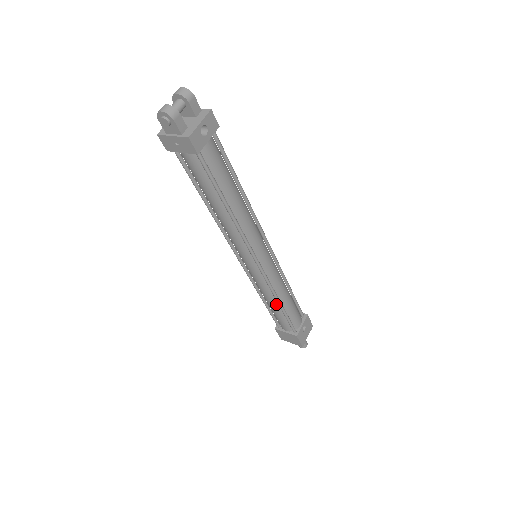
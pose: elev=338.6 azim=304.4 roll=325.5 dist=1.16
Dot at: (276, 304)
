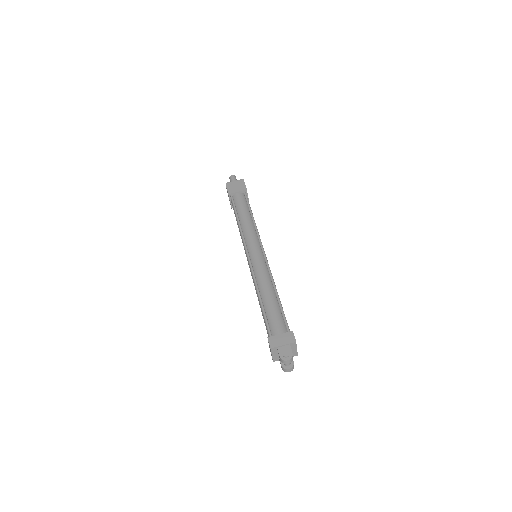
Dot at: occluded
